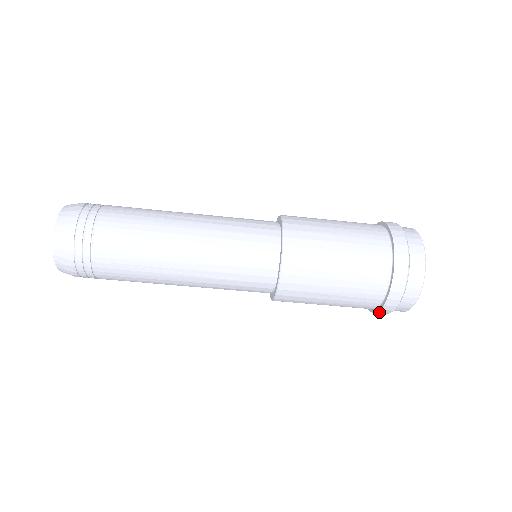
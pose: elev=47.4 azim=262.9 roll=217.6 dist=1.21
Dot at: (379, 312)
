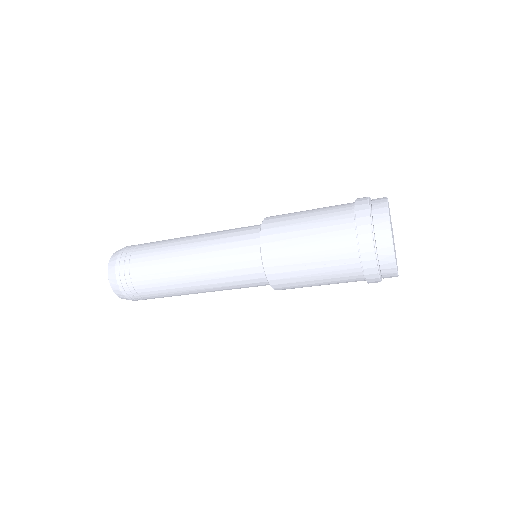
Dot at: (367, 275)
